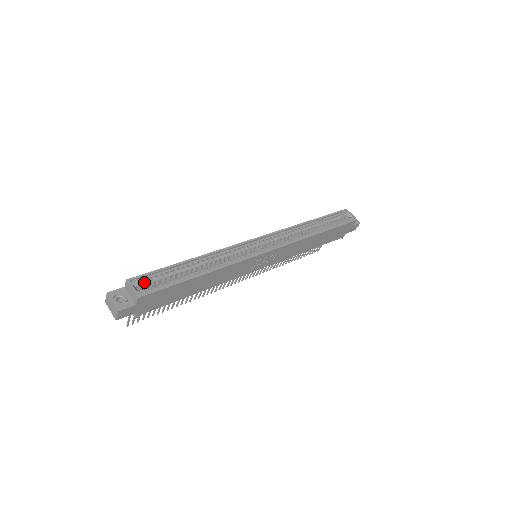
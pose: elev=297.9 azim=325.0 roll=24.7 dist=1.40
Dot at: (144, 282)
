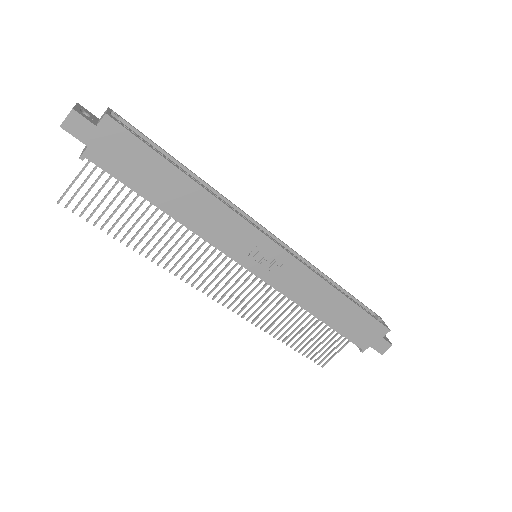
Dot at: occluded
